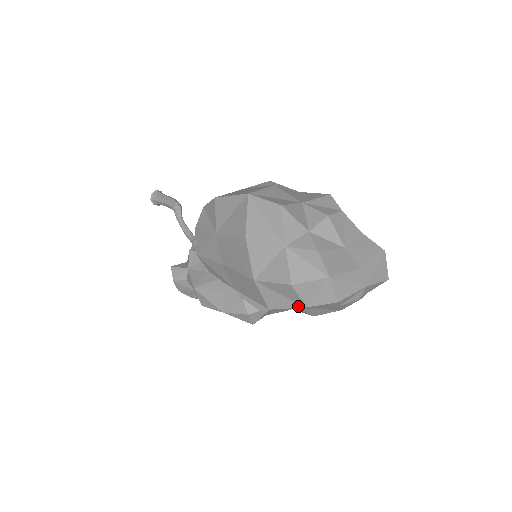
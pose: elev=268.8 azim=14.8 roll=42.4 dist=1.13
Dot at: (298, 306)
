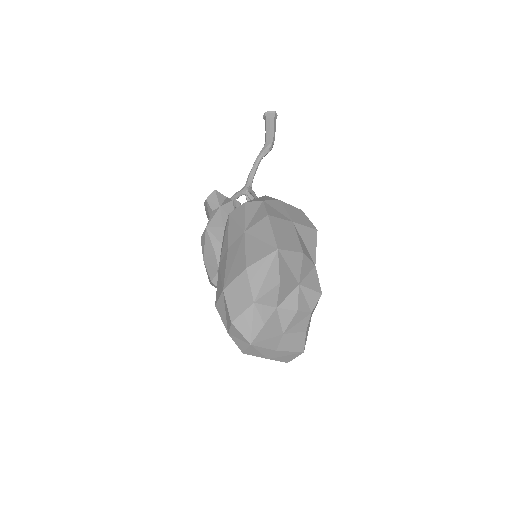
Dot at: (226, 328)
